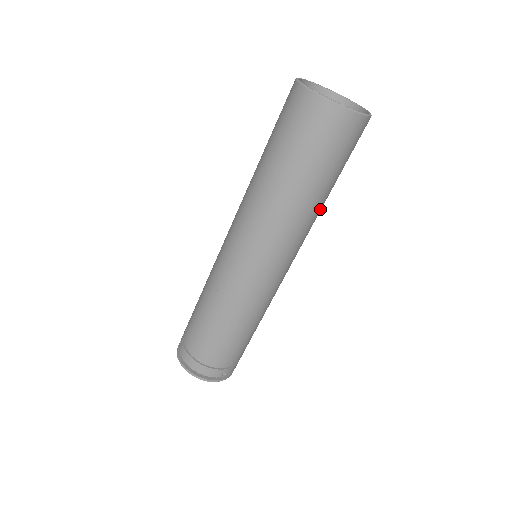
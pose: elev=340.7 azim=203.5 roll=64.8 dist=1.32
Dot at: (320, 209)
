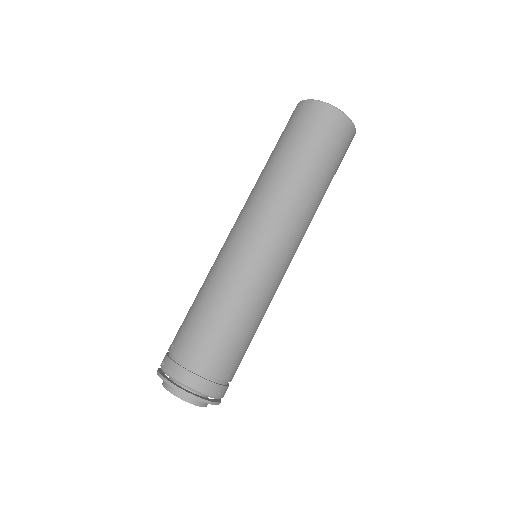
Dot at: (318, 206)
